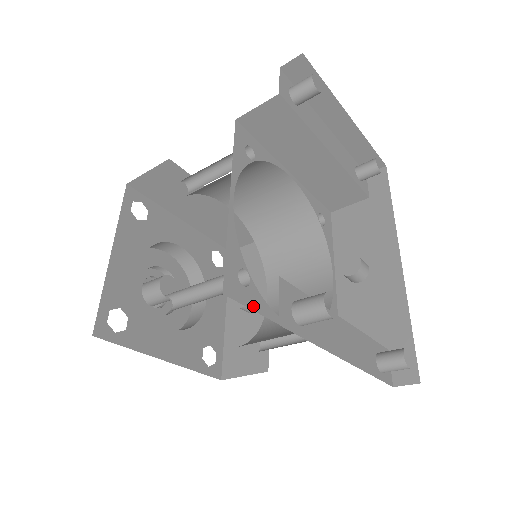
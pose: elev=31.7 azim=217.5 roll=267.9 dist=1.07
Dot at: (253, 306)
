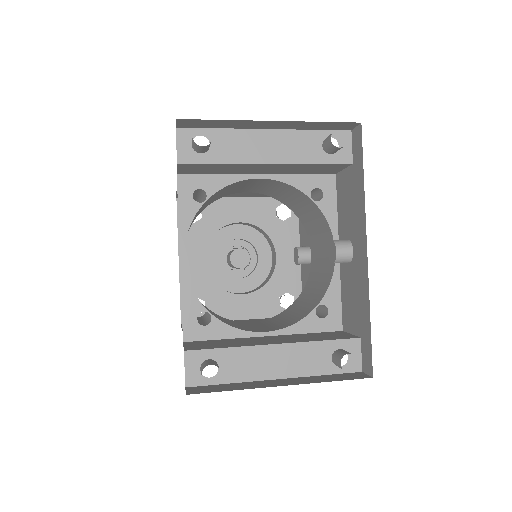
Dot at: (217, 336)
